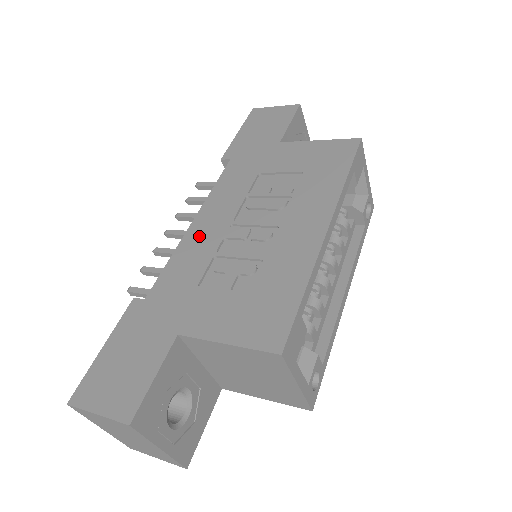
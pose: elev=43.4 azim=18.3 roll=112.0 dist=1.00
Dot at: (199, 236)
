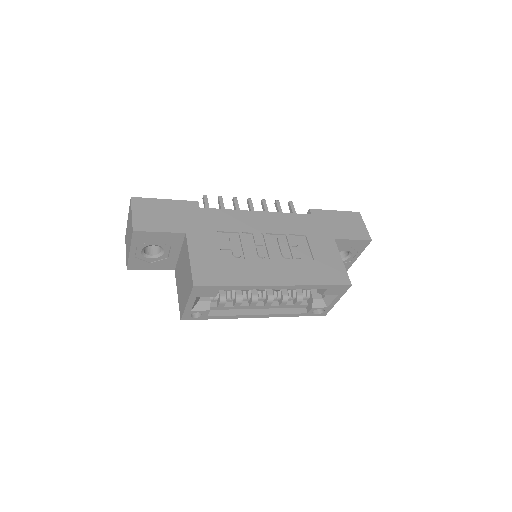
Dot at: (249, 219)
